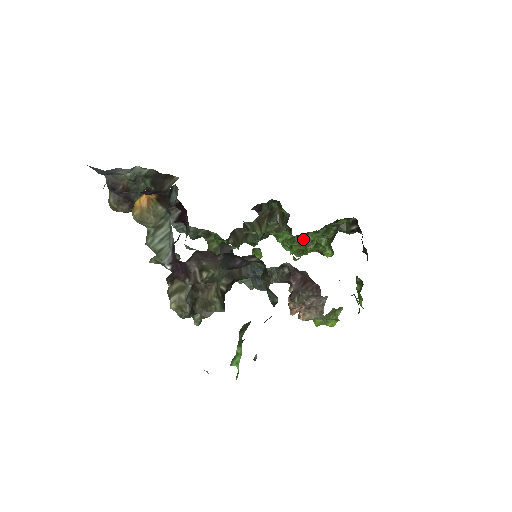
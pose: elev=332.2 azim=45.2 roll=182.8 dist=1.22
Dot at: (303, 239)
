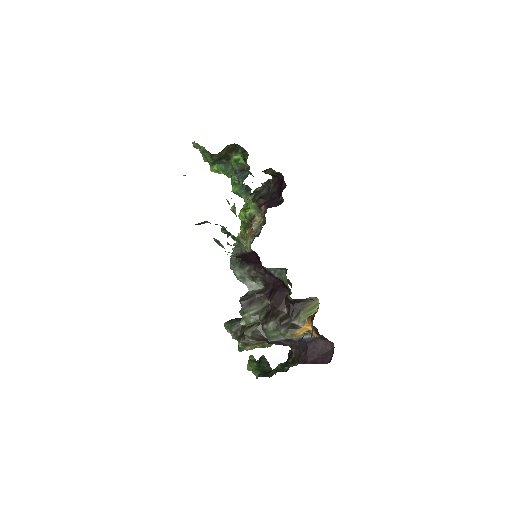
Dot at: occluded
